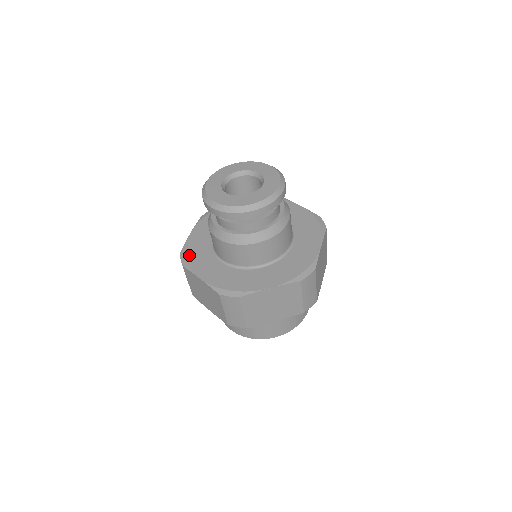
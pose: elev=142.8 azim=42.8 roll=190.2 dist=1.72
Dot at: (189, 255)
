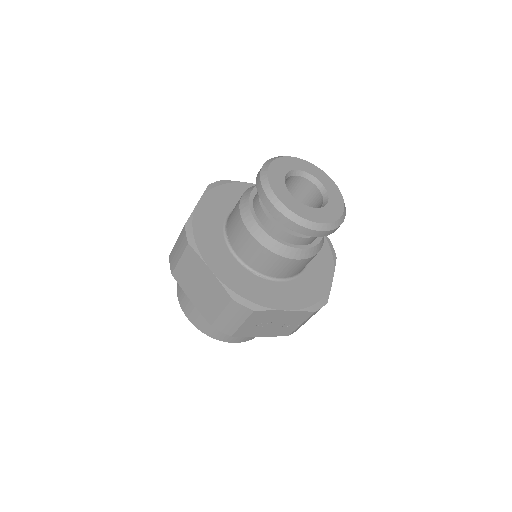
Dot at: (197, 233)
